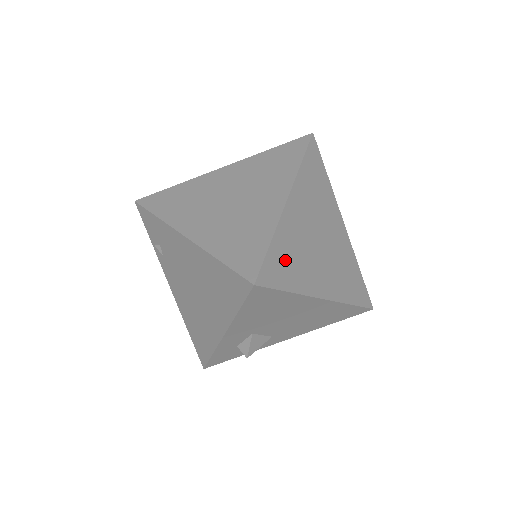
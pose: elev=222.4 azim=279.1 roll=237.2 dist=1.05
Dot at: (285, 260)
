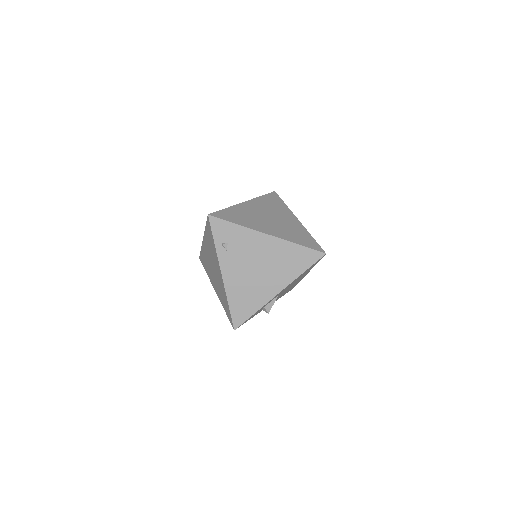
Dot at: occluded
